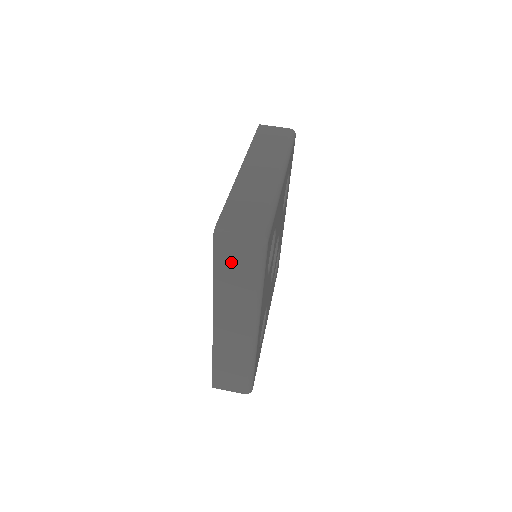
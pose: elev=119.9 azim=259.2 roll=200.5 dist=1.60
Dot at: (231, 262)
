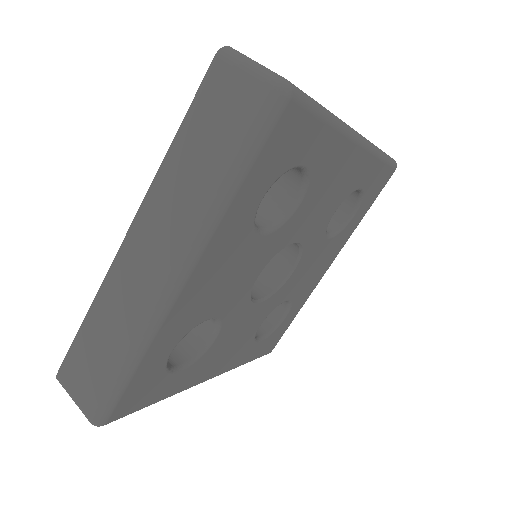
Dot at: (216, 112)
